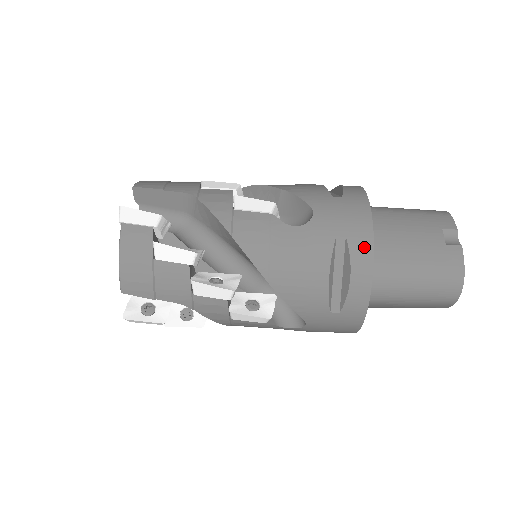
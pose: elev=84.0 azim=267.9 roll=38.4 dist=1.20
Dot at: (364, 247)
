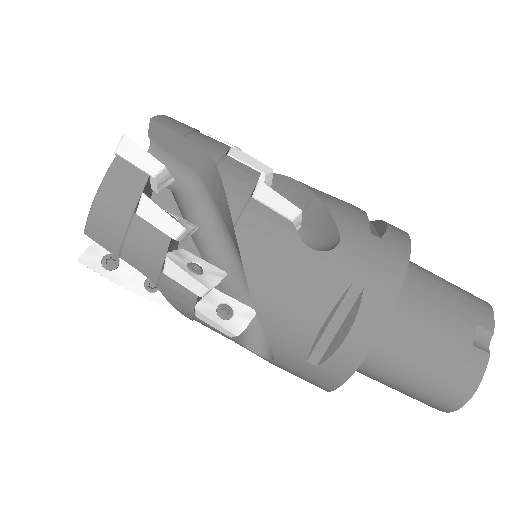
Dot at: (379, 309)
